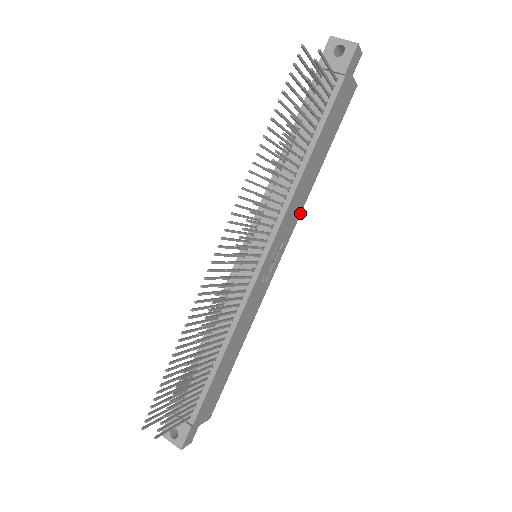
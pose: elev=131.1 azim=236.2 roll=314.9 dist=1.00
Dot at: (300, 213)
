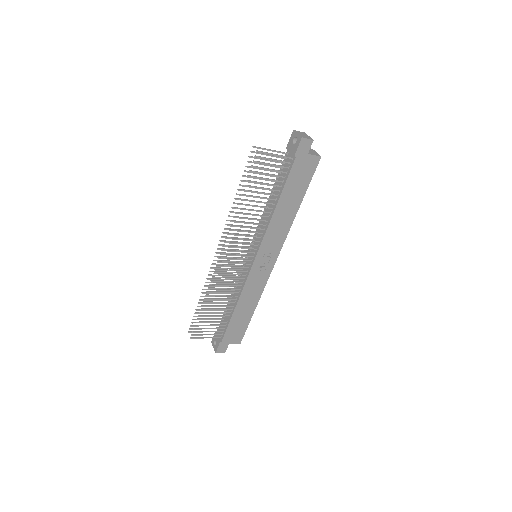
Dot at: (287, 234)
